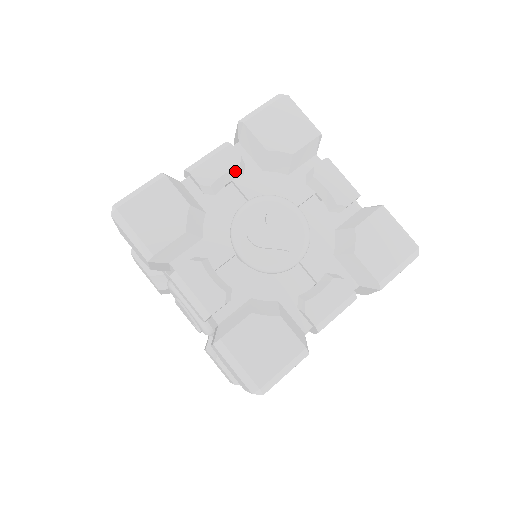
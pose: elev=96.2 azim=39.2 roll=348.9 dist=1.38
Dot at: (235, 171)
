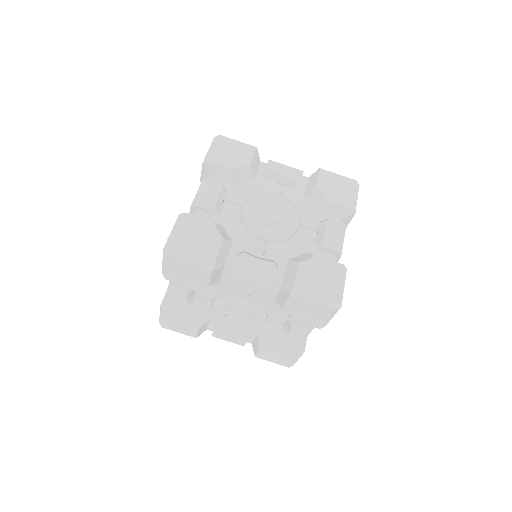
Dot at: (222, 192)
